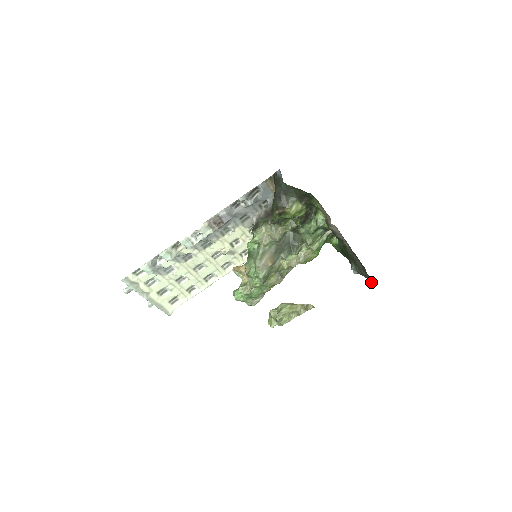
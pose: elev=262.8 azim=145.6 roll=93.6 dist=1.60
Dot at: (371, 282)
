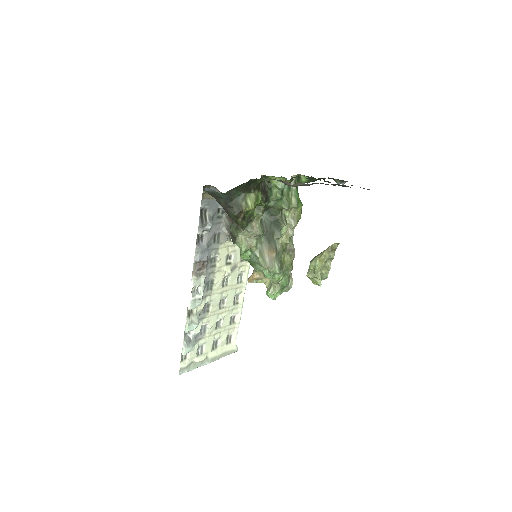
Dot at: (368, 189)
